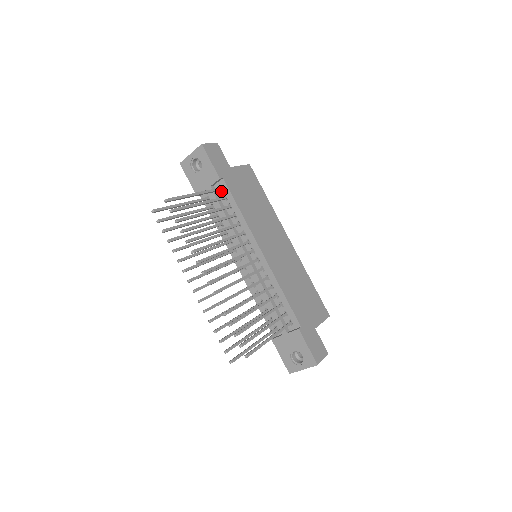
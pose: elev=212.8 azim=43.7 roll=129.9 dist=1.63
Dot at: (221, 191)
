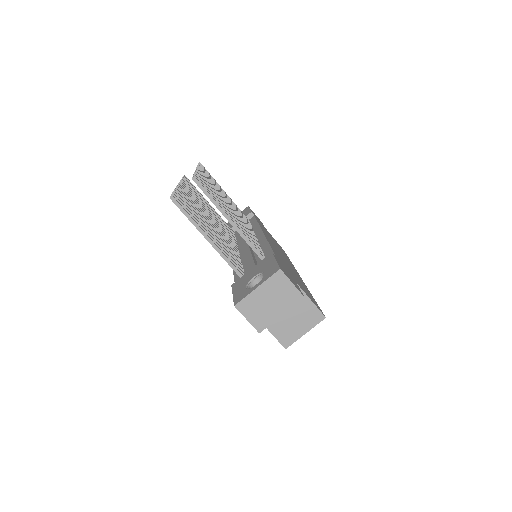
Dot at: occluded
